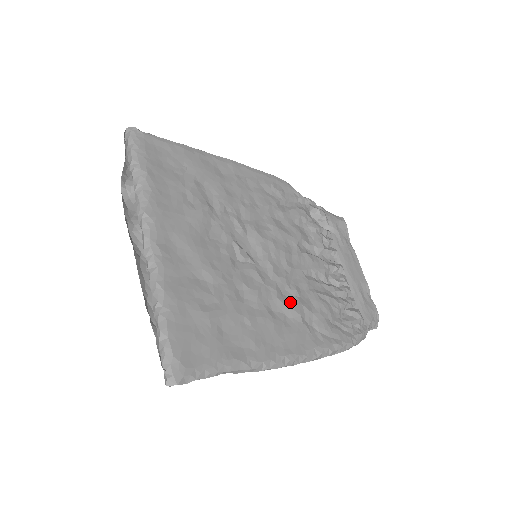
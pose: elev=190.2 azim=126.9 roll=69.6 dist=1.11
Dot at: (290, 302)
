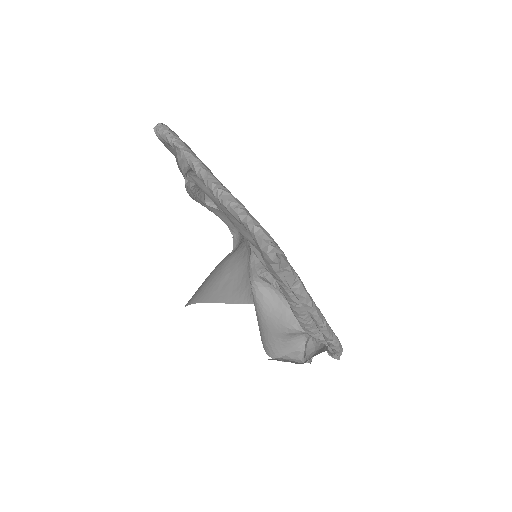
Dot at: occluded
